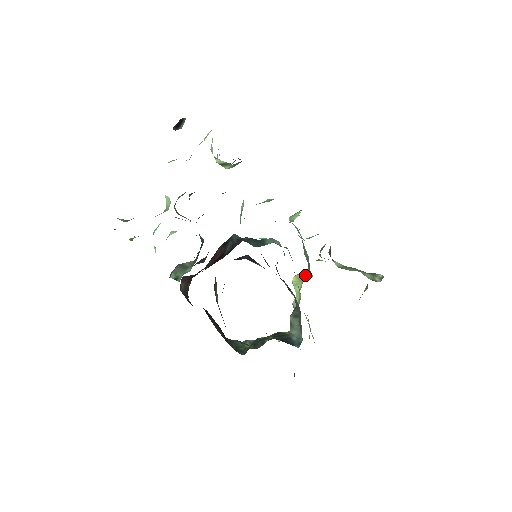
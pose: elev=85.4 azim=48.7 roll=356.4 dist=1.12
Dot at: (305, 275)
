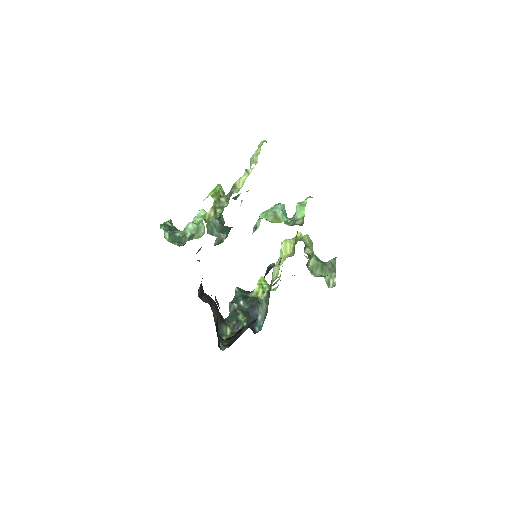
Dot at: (291, 247)
